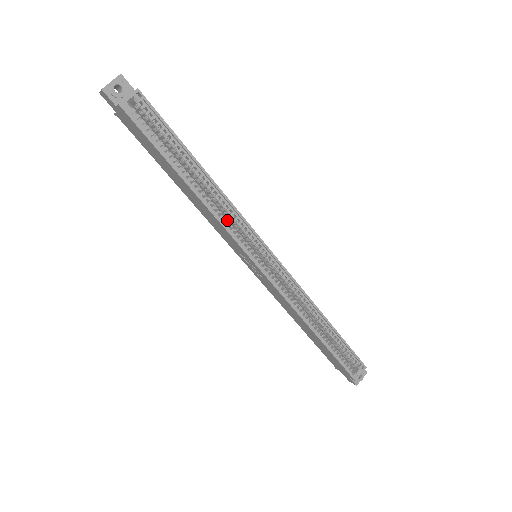
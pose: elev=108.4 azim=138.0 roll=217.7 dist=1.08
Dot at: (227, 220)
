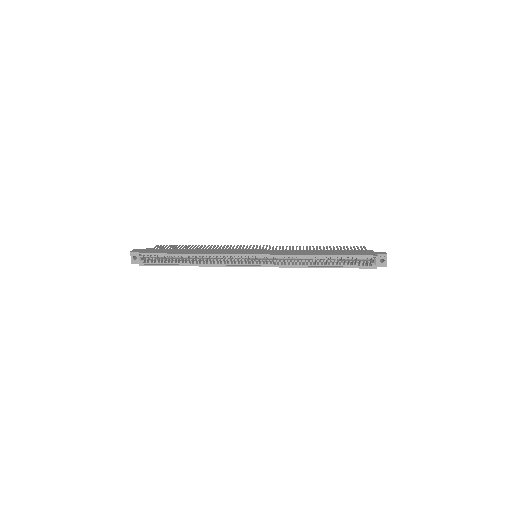
Dot at: occluded
